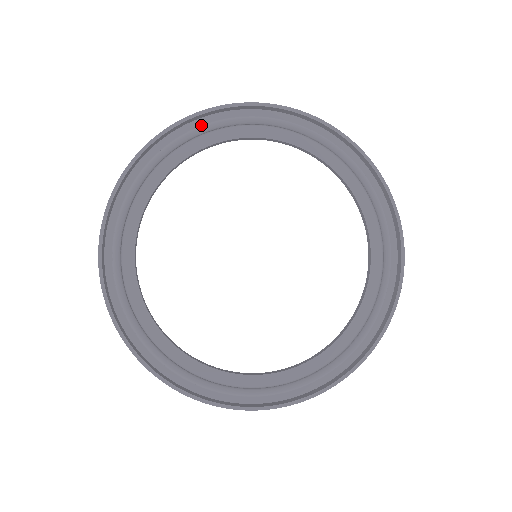
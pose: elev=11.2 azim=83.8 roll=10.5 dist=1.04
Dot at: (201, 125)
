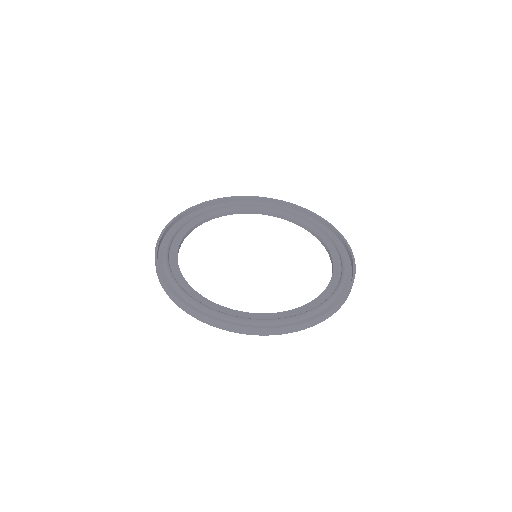
Dot at: occluded
